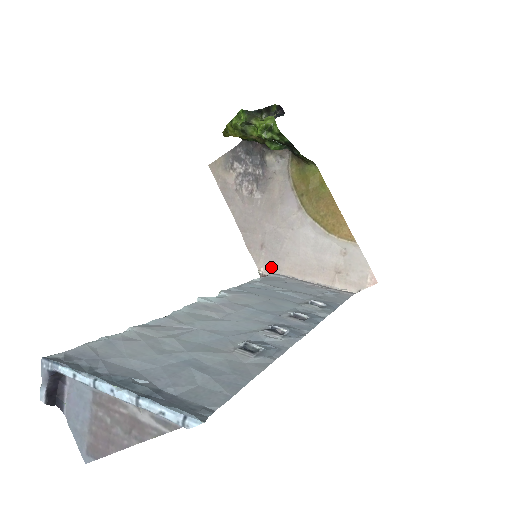
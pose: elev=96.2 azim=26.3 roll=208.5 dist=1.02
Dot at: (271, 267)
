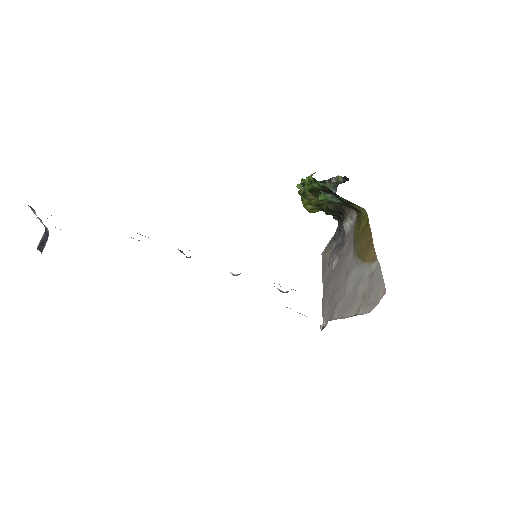
Dot at: (329, 317)
